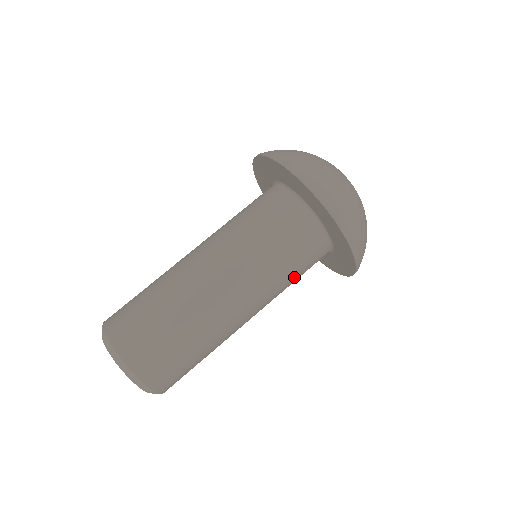
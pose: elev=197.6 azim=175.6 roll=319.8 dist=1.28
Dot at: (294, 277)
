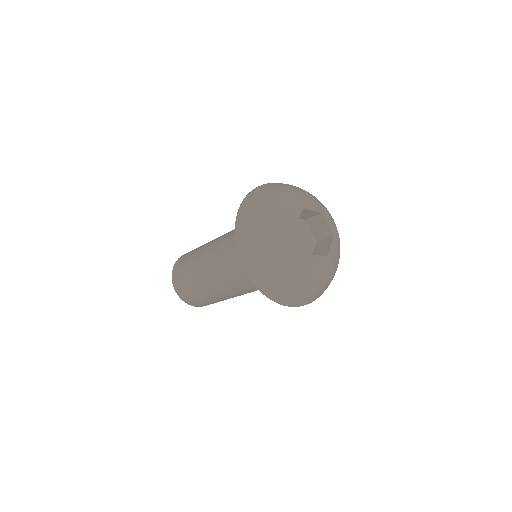
Dot at: occluded
